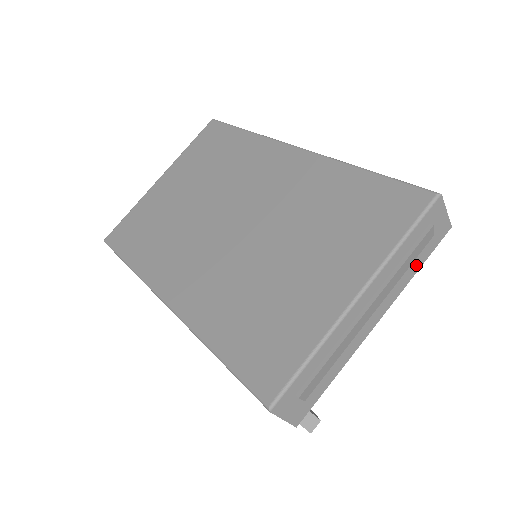
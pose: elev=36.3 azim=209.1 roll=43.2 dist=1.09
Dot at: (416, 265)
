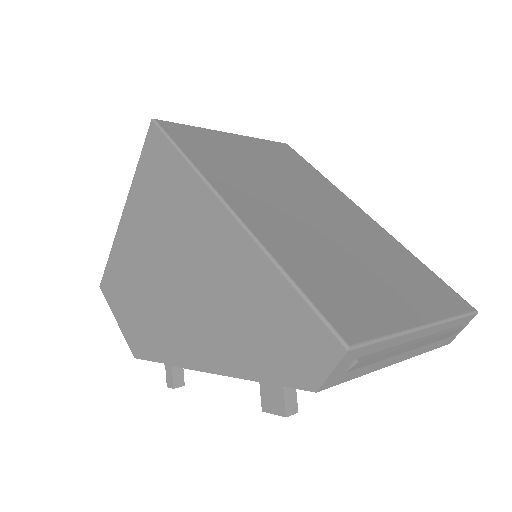
Dot at: (432, 346)
